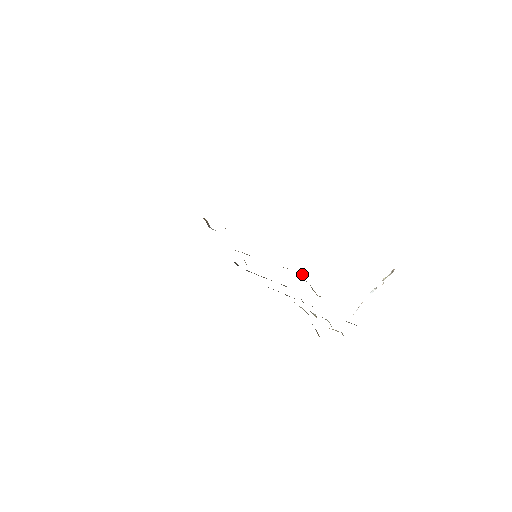
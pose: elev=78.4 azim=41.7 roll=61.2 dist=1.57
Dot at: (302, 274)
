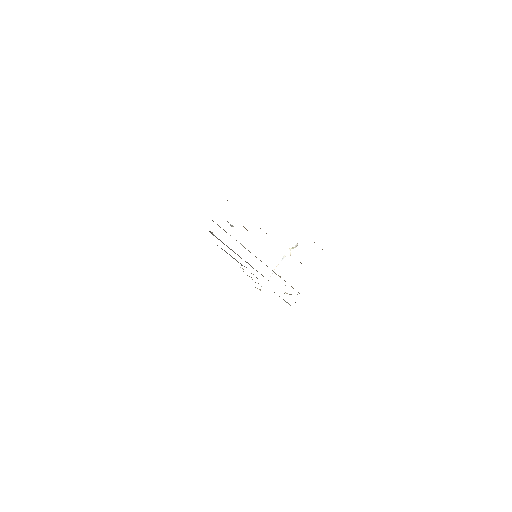
Dot at: occluded
